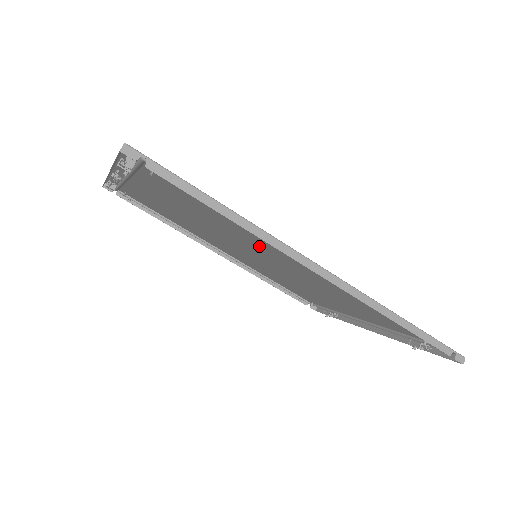
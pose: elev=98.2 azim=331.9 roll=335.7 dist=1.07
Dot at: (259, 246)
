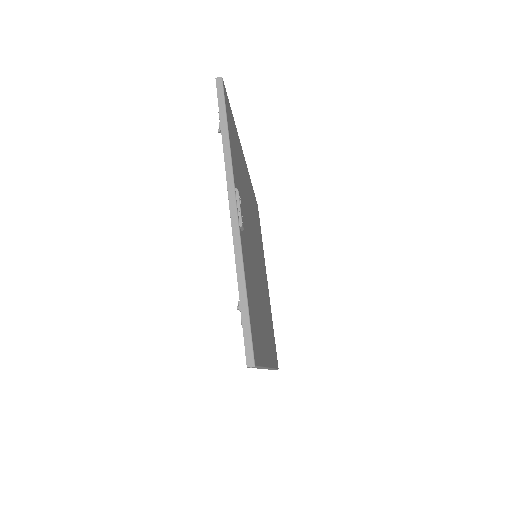
Dot at: (261, 305)
